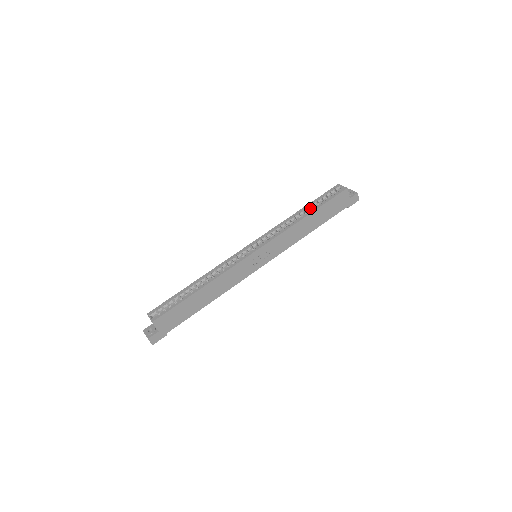
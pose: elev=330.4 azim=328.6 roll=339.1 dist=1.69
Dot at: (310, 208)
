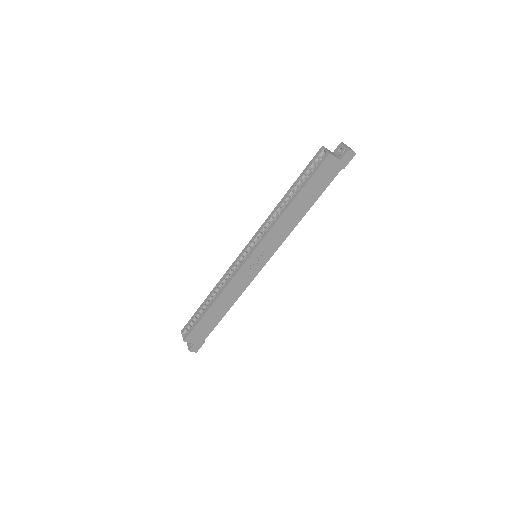
Dot at: (295, 190)
